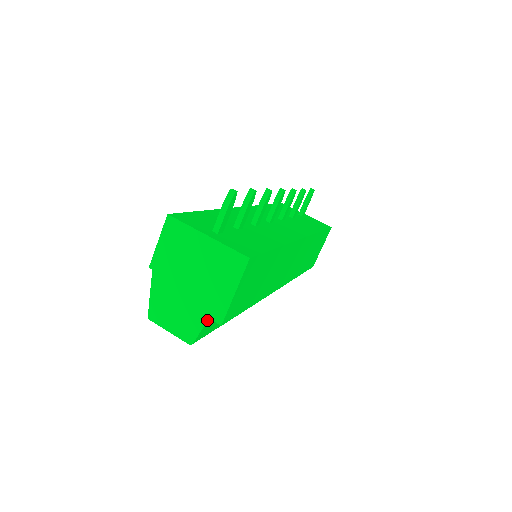
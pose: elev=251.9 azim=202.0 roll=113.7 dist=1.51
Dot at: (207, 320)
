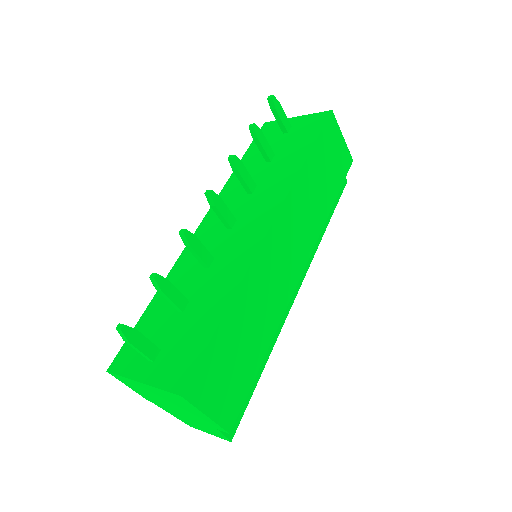
Dot at: (218, 430)
